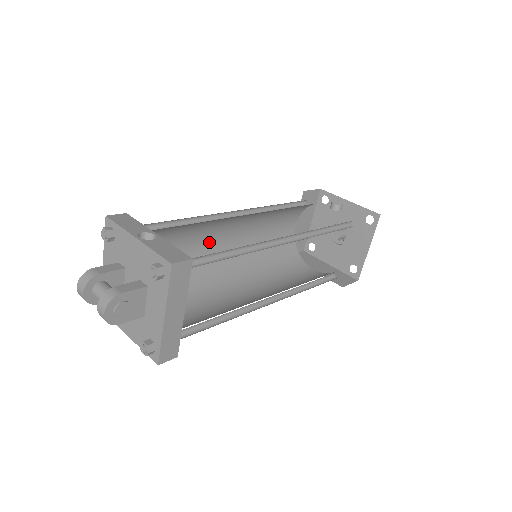
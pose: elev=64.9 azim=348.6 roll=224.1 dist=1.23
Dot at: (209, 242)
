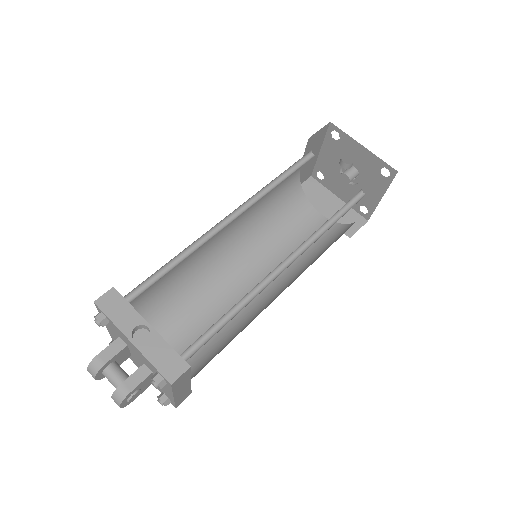
Dot at: (205, 243)
